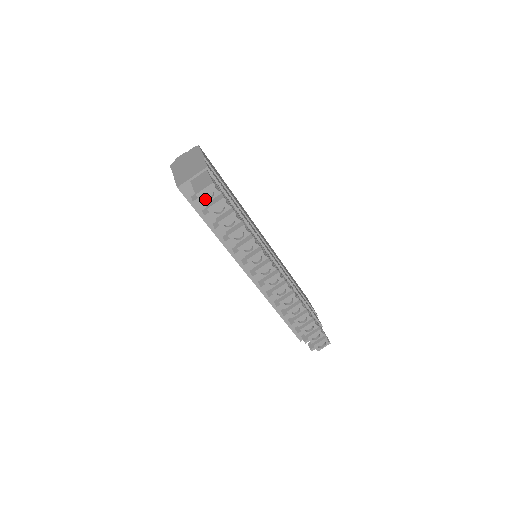
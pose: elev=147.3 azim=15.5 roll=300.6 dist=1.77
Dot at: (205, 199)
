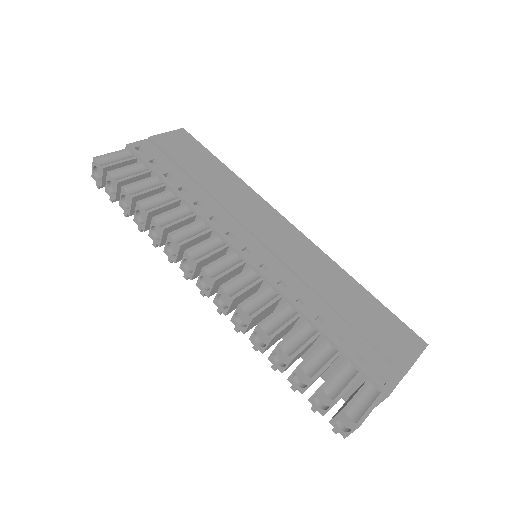
Dot at: (99, 180)
